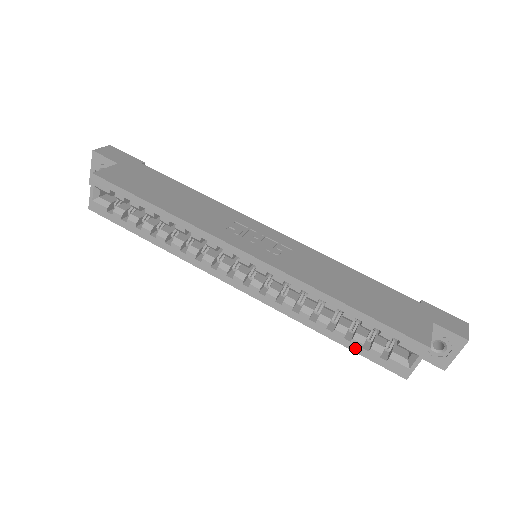
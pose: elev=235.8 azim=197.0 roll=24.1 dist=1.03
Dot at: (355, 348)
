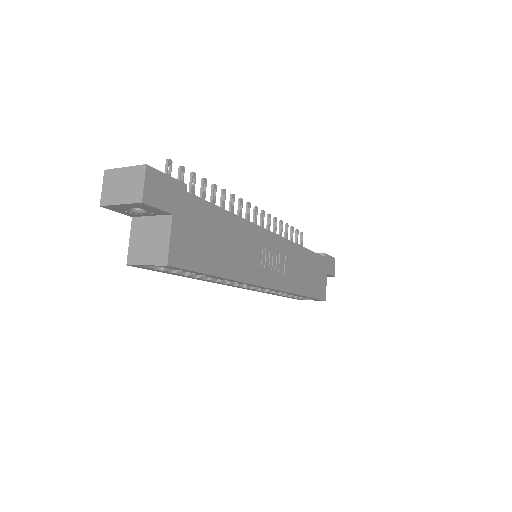
Dot at: occluded
